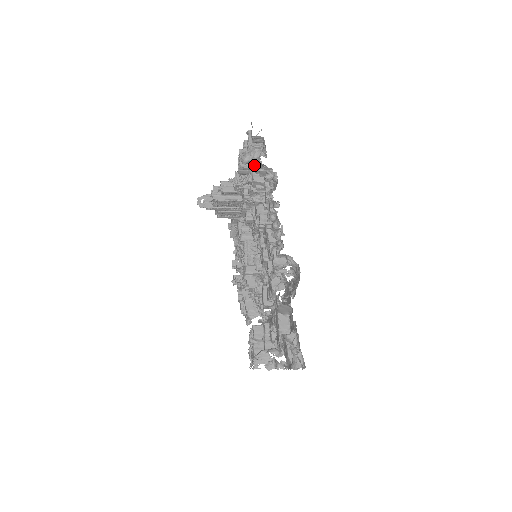
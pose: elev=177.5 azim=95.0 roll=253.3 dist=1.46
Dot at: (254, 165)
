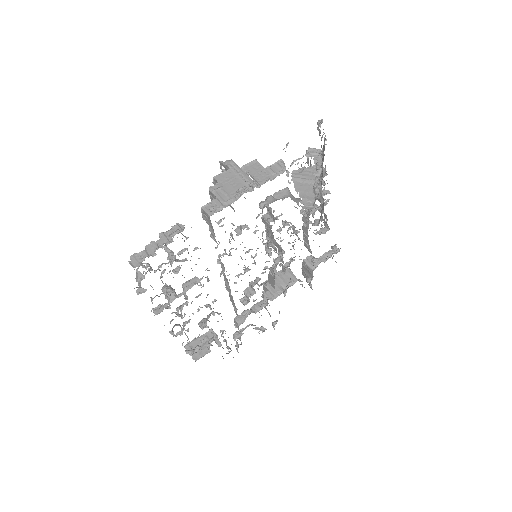
Dot at: occluded
